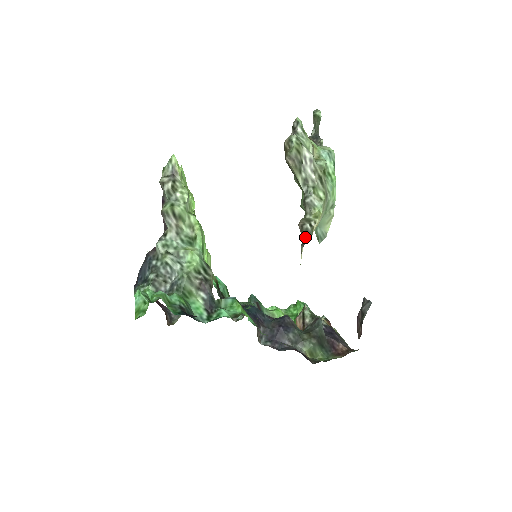
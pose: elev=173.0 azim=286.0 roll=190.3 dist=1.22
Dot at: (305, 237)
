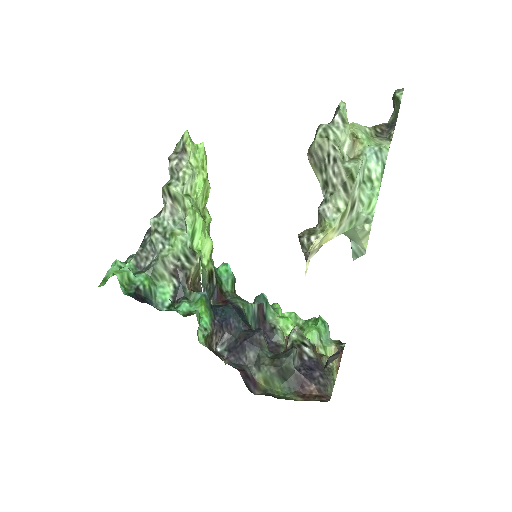
Dot at: (302, 251)
